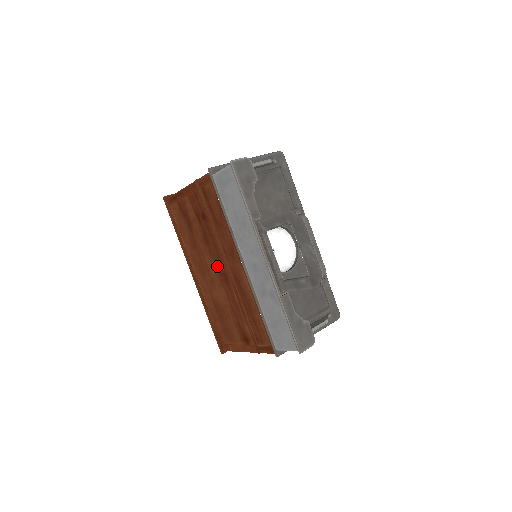
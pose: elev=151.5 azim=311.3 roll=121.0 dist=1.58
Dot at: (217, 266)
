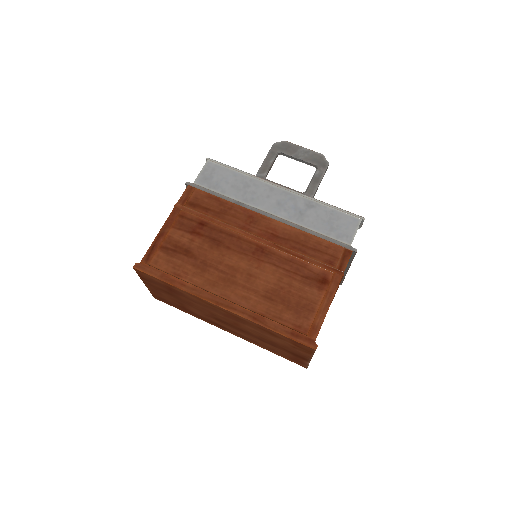
Dot at: (244, 251)
